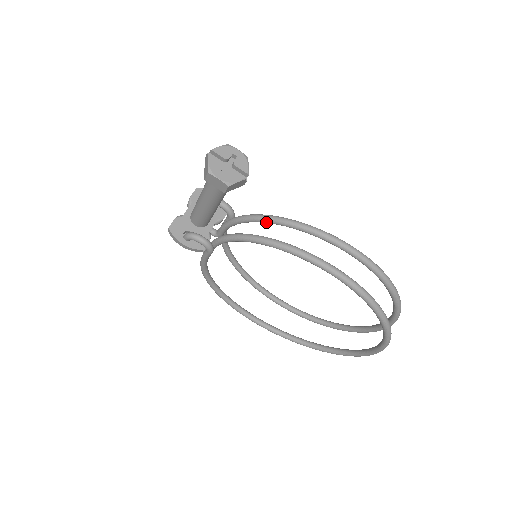
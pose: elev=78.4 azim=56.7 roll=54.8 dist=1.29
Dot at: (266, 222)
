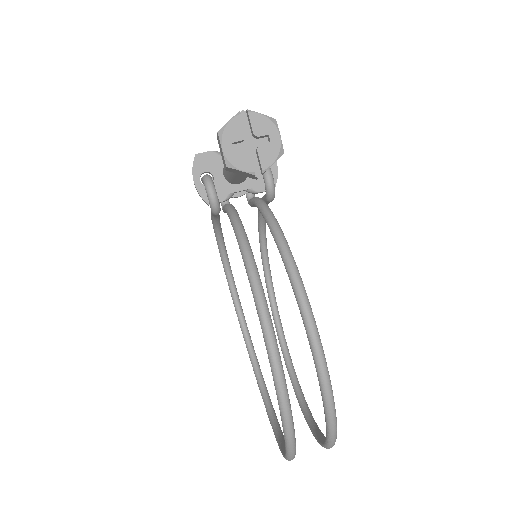
Dot at: (273, 236)
